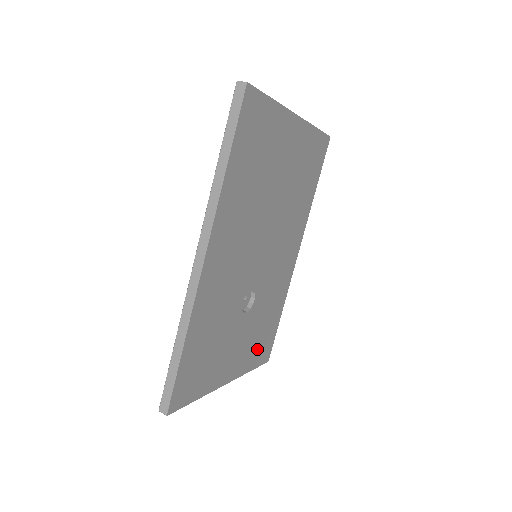
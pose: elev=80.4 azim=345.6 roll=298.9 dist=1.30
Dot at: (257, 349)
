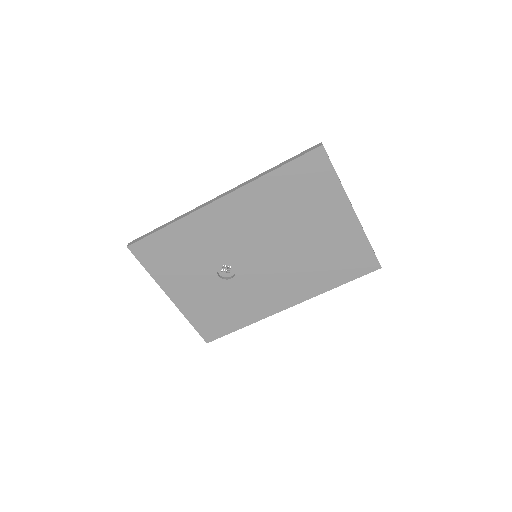
Dot at: (206, 317)
